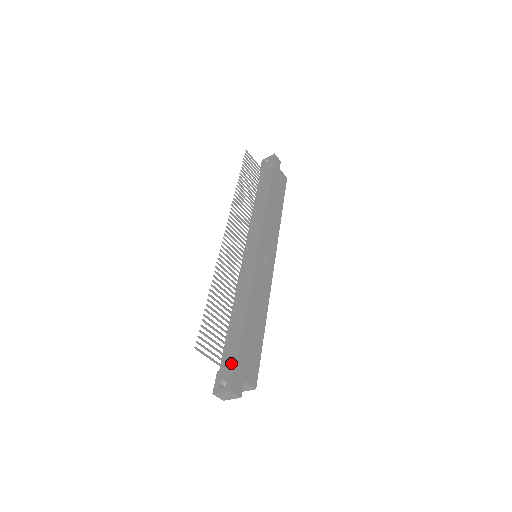
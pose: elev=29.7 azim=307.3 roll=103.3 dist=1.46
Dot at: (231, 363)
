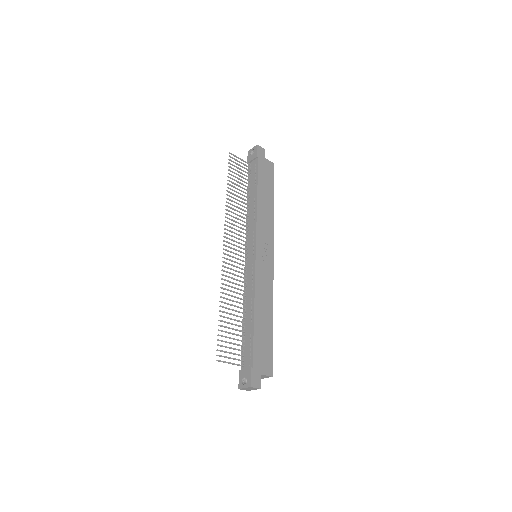
Dot at: (248, 362)
